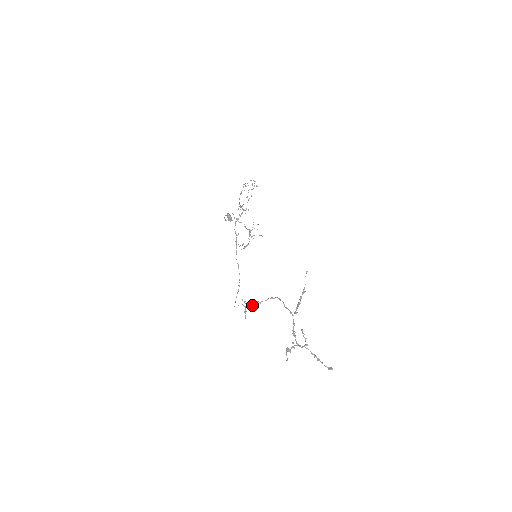
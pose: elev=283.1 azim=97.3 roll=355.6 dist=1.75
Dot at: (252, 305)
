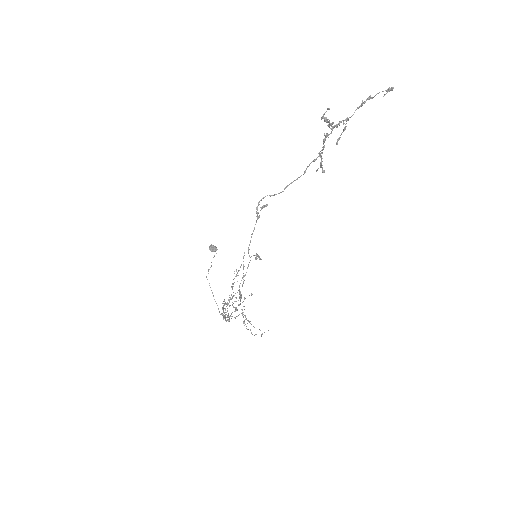
Dot at: (262, 206)
